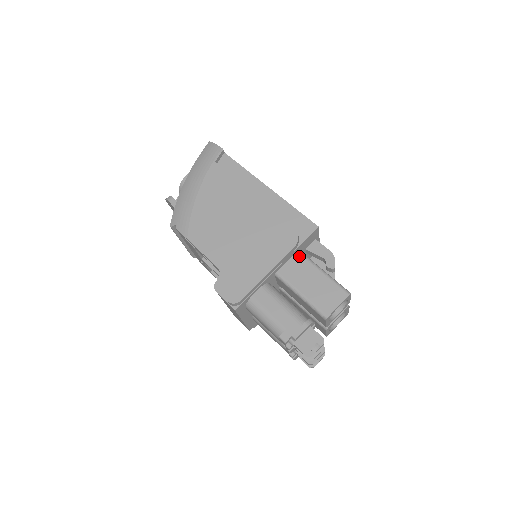
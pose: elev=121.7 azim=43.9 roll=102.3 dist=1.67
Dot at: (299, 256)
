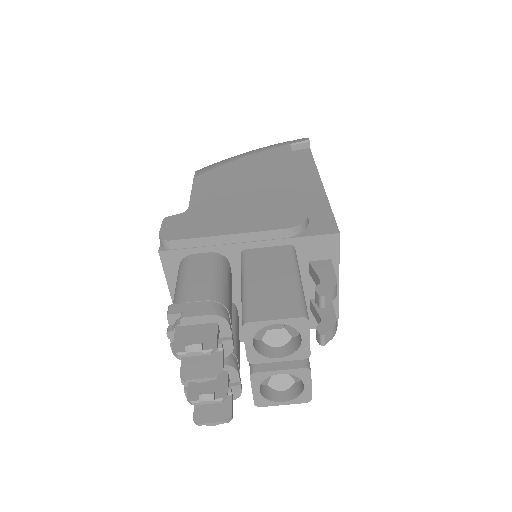
Dot at: (287, 249)
